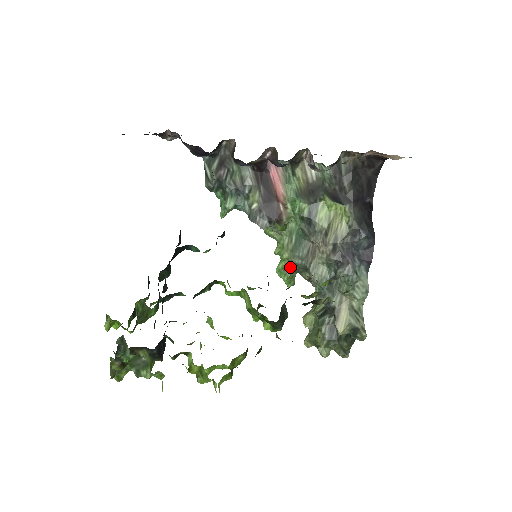
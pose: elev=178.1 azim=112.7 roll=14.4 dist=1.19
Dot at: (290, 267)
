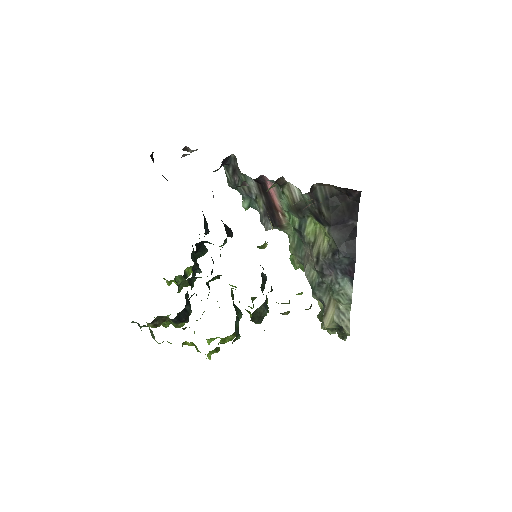
Dot at: (297, 260)
